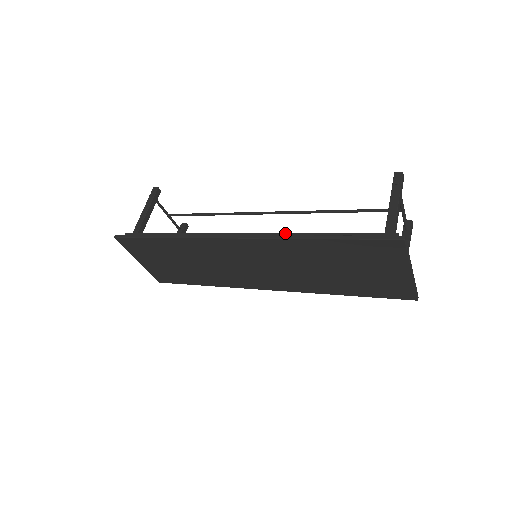
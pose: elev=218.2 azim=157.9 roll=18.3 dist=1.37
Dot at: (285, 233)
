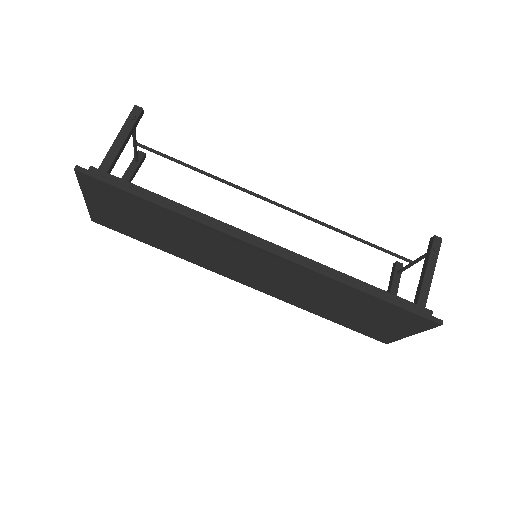
Dot at: (321, 264)
